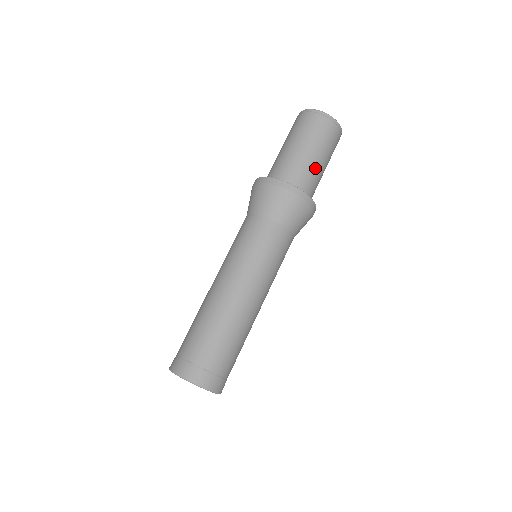
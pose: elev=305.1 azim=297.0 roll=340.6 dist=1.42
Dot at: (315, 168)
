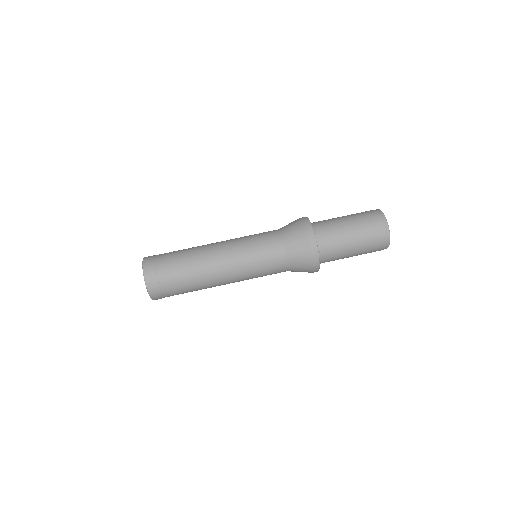
Dot at: (343, 256)
